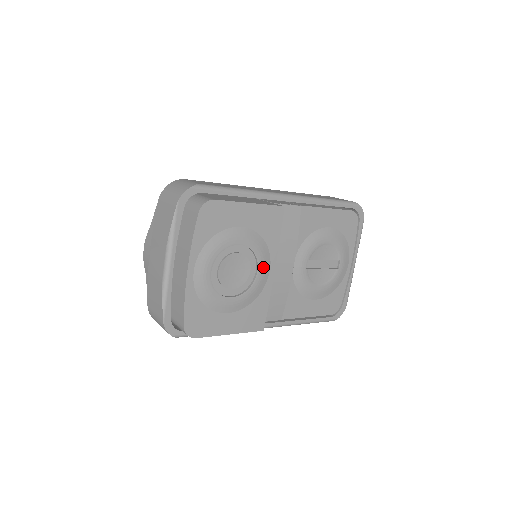
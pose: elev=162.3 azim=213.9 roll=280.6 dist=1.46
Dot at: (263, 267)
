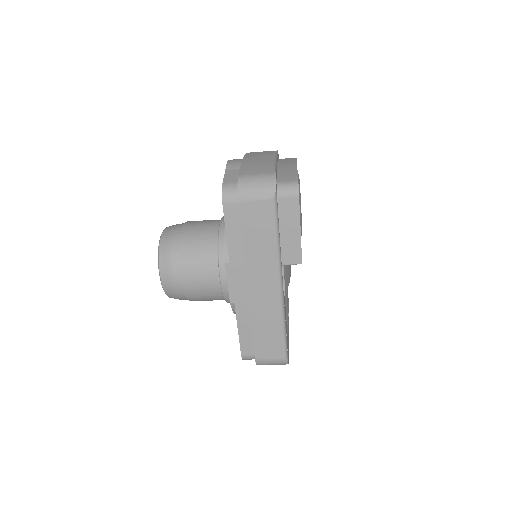
Dot at: occluded
